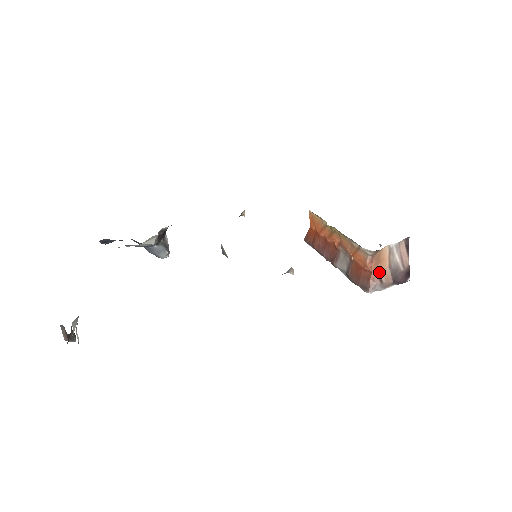
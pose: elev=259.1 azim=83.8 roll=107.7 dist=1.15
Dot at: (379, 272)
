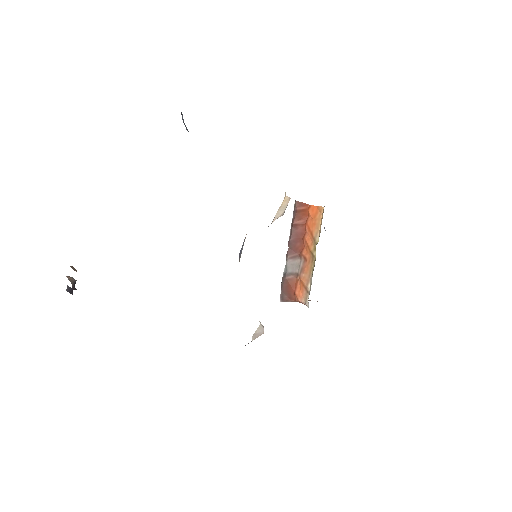
Dot at: occluded
